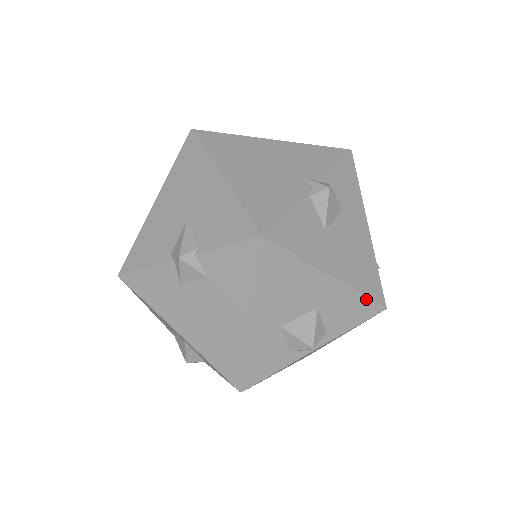
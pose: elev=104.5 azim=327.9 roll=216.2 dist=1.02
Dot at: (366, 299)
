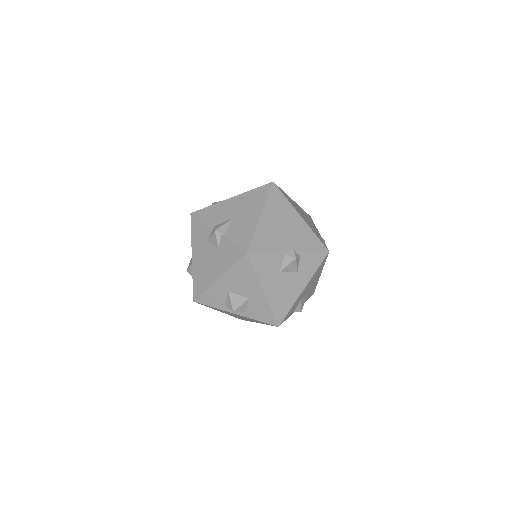
Dot at: (272, 314)
